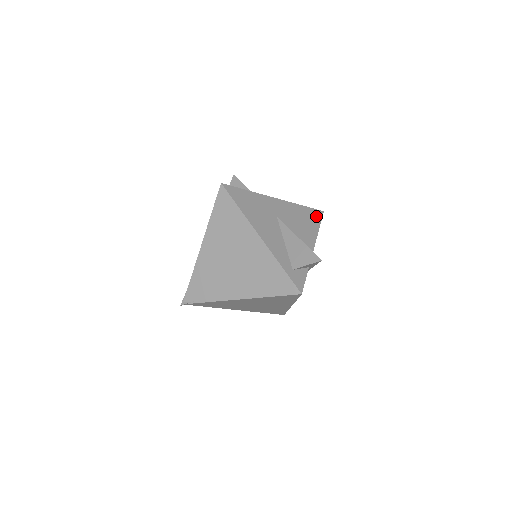
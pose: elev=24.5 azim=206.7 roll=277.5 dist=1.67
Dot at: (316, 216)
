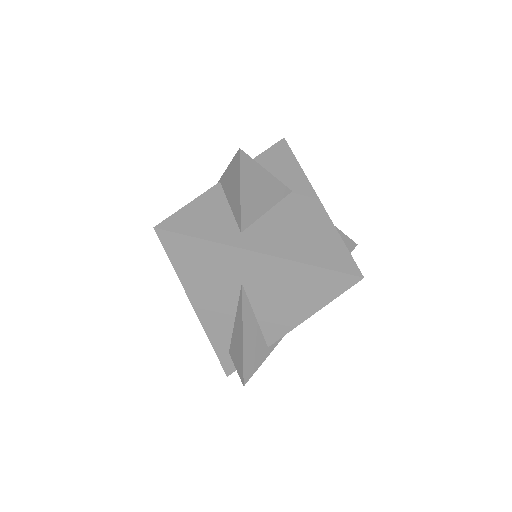
Dot at: (335, 286)
